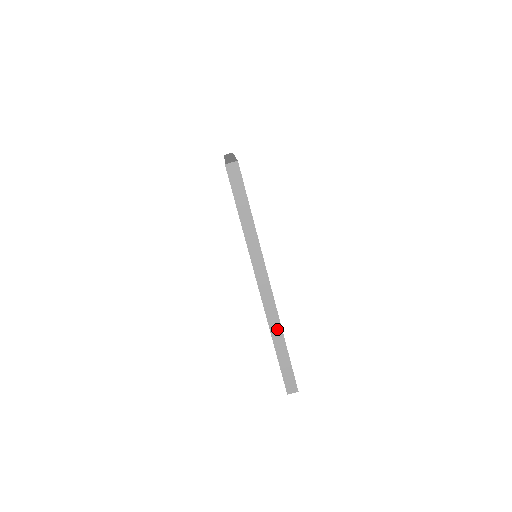
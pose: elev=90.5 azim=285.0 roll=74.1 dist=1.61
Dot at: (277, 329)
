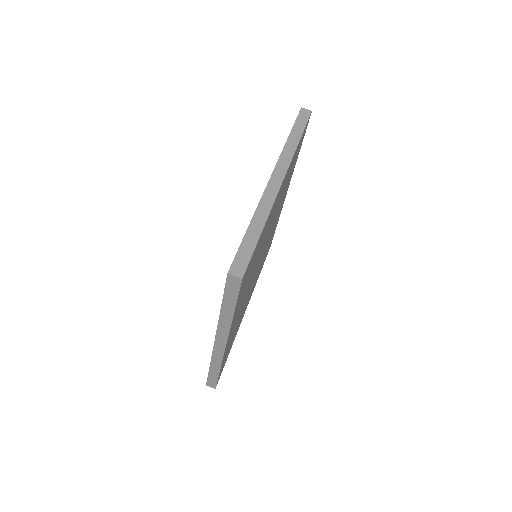
Dot at: (217, 363)
